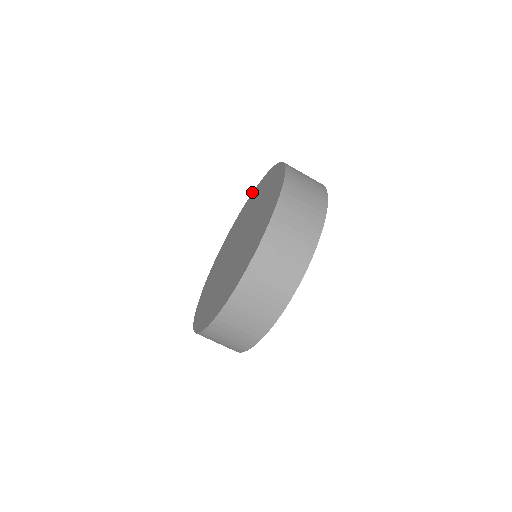
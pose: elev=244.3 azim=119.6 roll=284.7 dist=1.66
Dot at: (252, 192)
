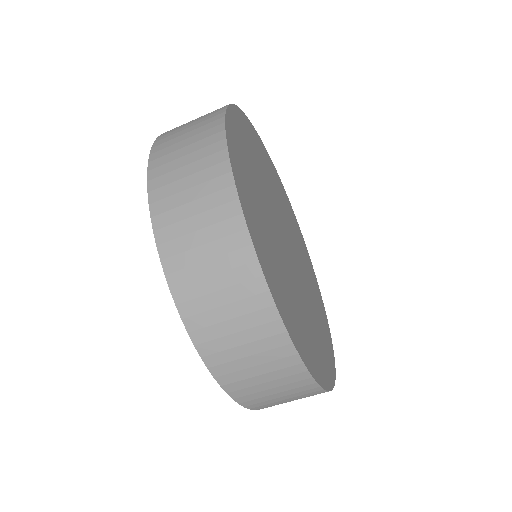
Dot at: occluded
